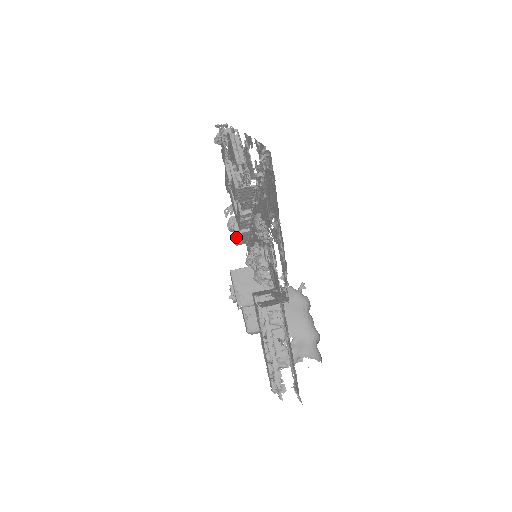
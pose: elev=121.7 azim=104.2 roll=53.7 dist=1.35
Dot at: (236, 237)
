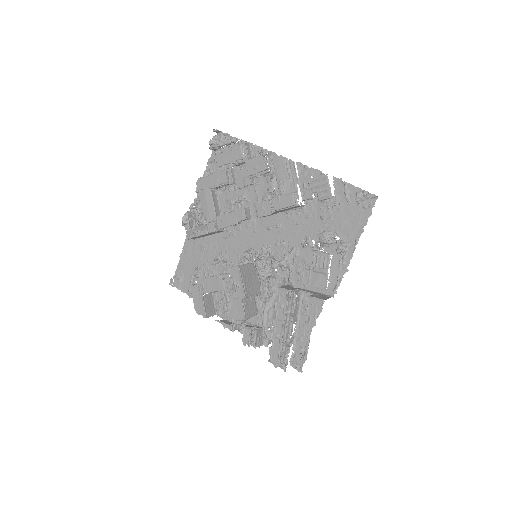
Dot at: (208, 233)
